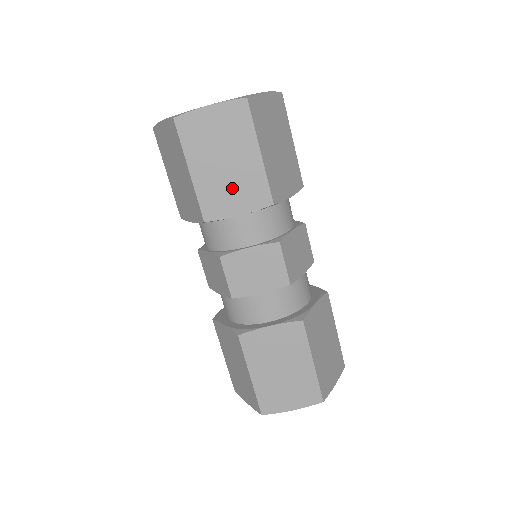
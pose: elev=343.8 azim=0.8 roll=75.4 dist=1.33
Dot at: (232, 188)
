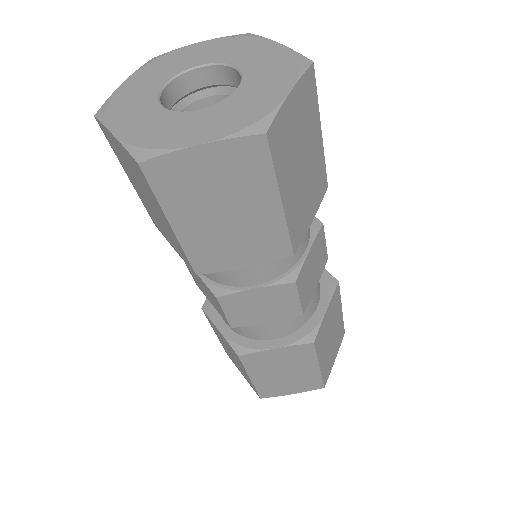
Dot at: (162, 225)
